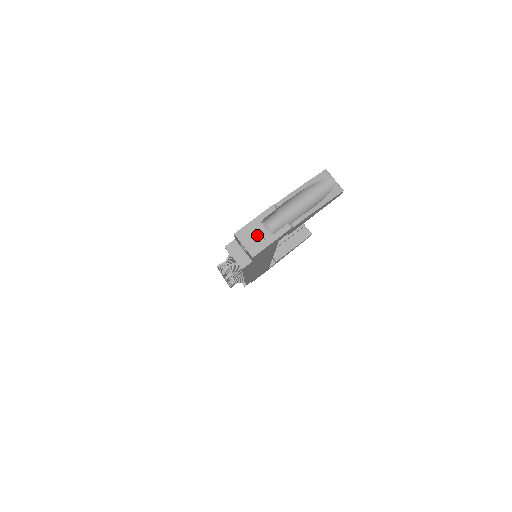
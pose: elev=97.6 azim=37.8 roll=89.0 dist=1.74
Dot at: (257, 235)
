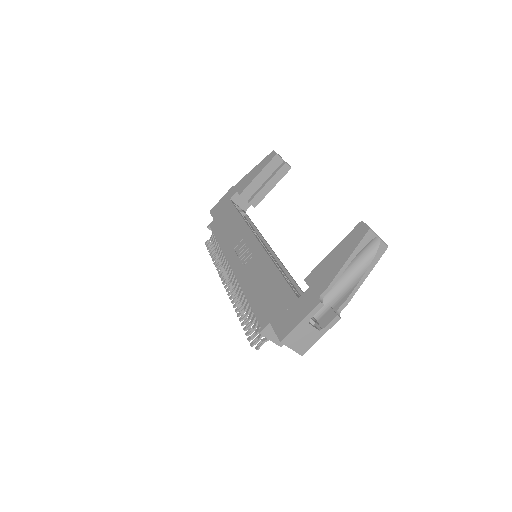
Dot at: (305, 336)
